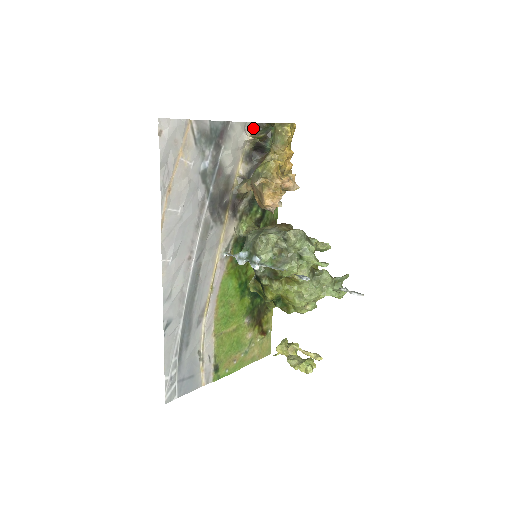
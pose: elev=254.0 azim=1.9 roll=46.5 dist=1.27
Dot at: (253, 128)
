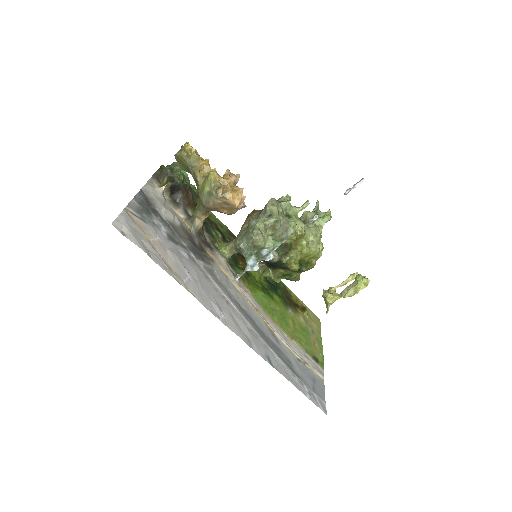
Dot at: (155, 181)
